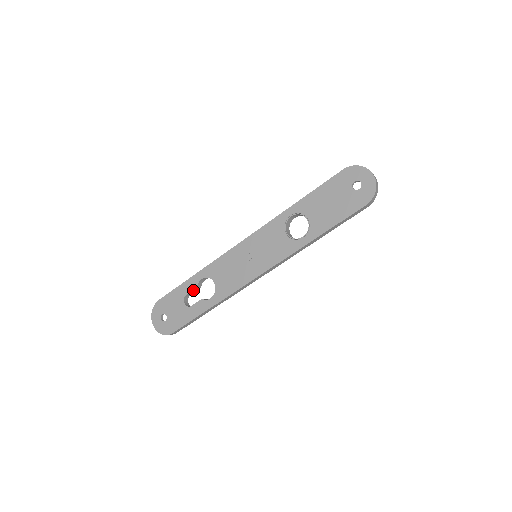
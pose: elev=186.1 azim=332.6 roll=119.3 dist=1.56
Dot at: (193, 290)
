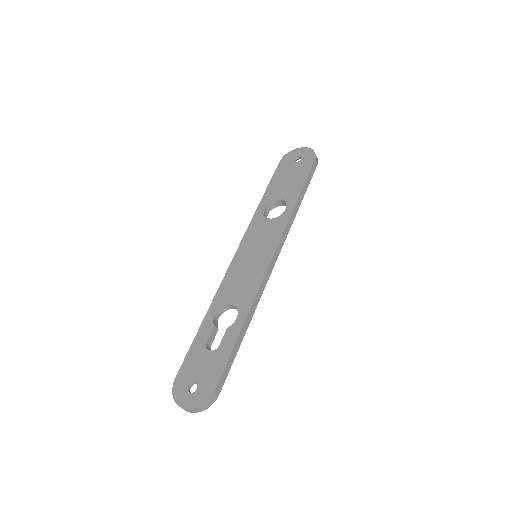
Dot at: (211, 332)
